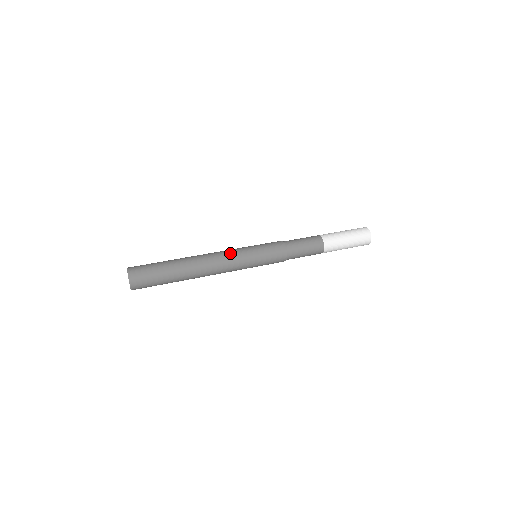
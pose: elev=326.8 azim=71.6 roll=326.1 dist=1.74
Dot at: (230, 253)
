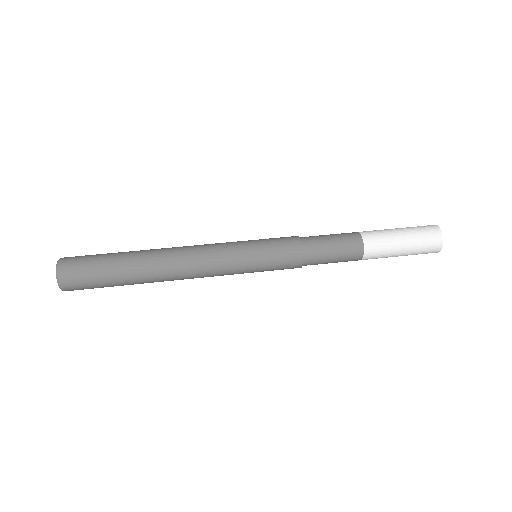
Dot at: (214, 250)
